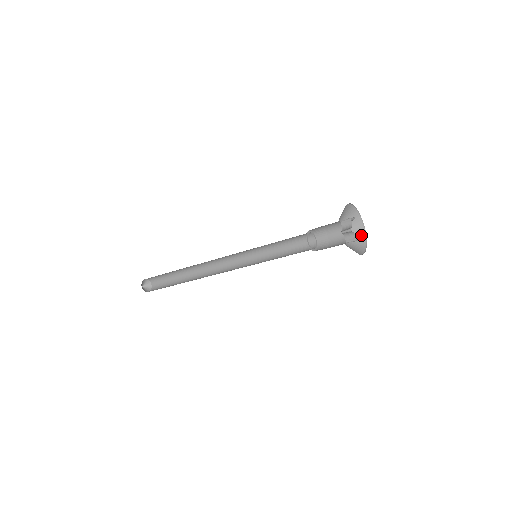
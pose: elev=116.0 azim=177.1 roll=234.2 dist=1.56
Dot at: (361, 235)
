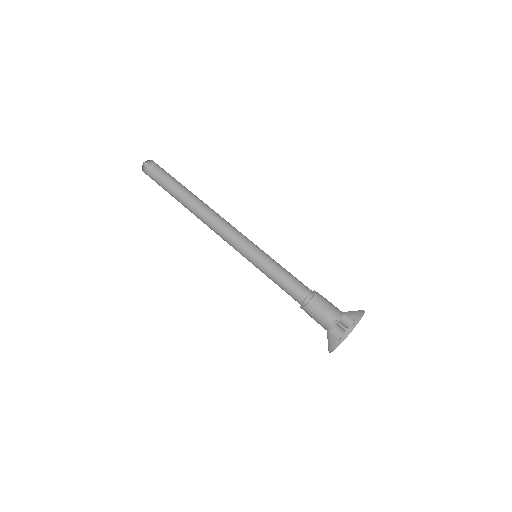
Dot at: occluded
